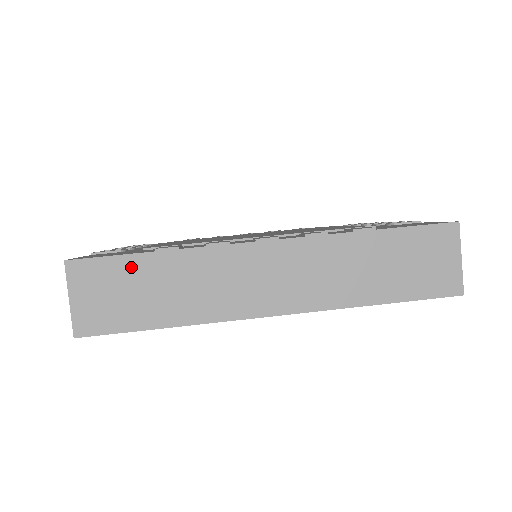
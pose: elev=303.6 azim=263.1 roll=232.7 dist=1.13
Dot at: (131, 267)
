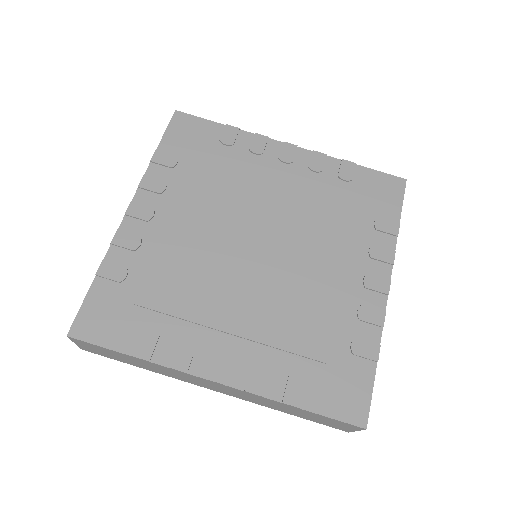
Dot at: (115, 353)
